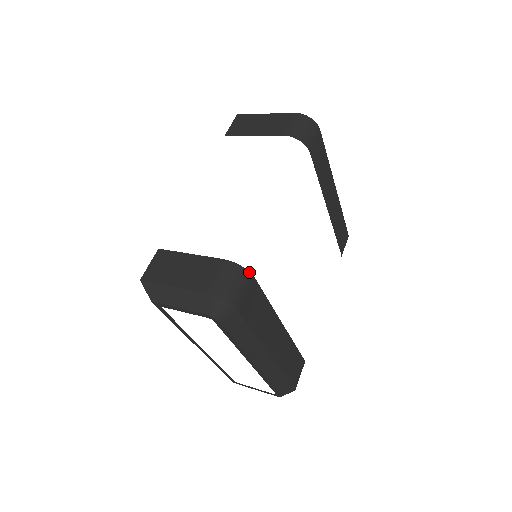
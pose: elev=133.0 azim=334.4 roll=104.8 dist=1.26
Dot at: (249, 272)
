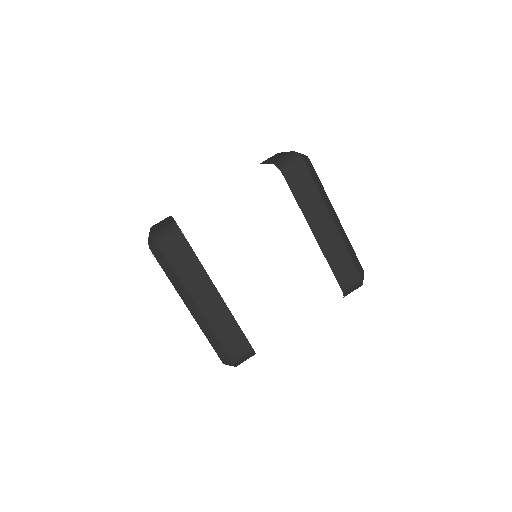
Dot at: occluded
